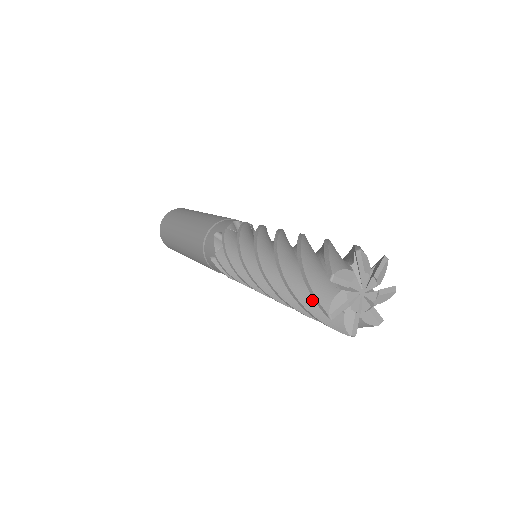
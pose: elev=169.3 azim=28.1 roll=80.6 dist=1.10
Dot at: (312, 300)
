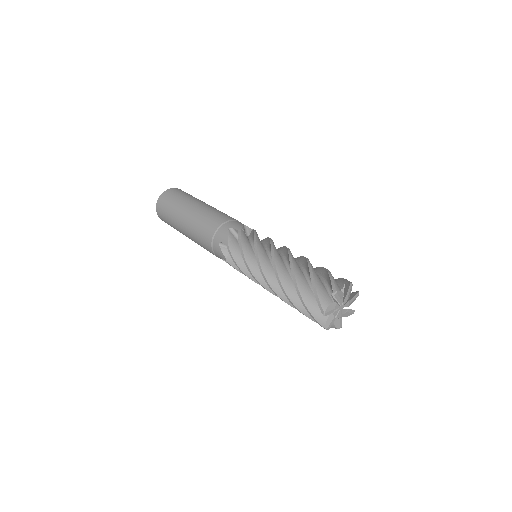
Dot at: (311, 301)
